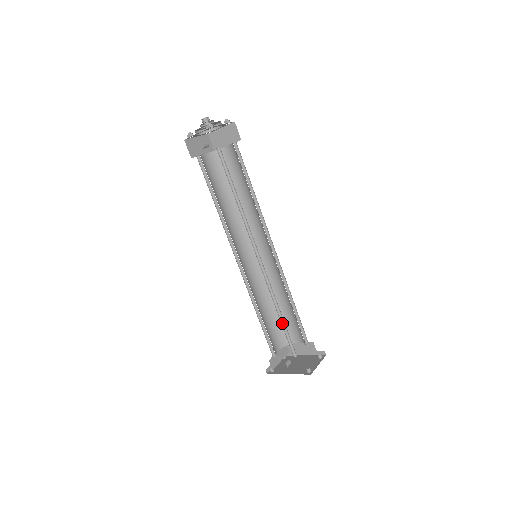
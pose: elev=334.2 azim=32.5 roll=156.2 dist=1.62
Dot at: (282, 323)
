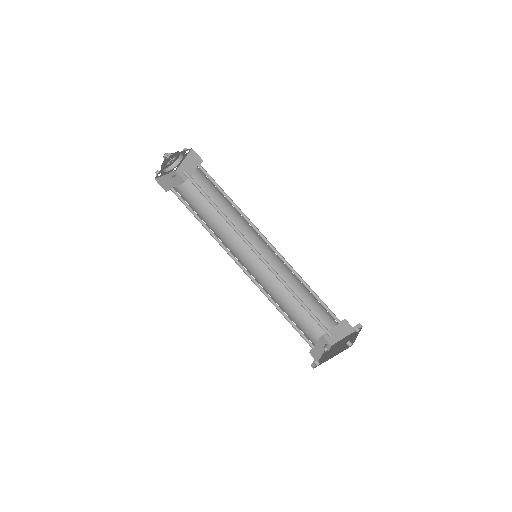
Dot at: (304, 307)
